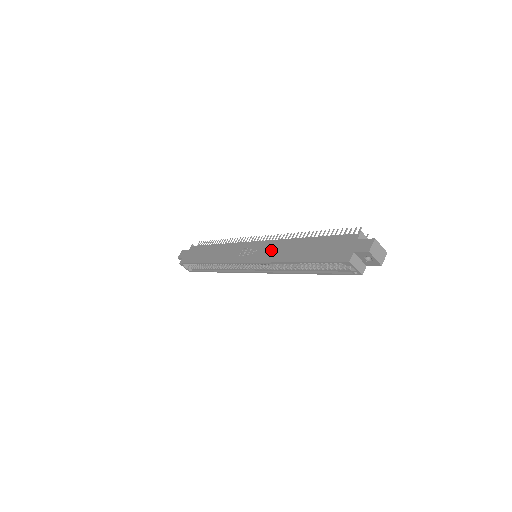
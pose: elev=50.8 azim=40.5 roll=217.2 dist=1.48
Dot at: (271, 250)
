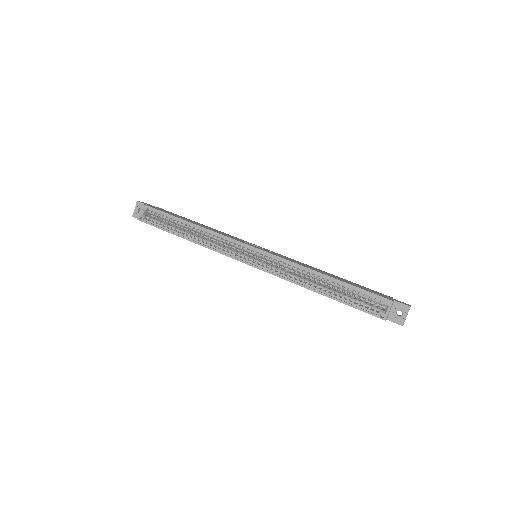
Dot at: (290, 259)
